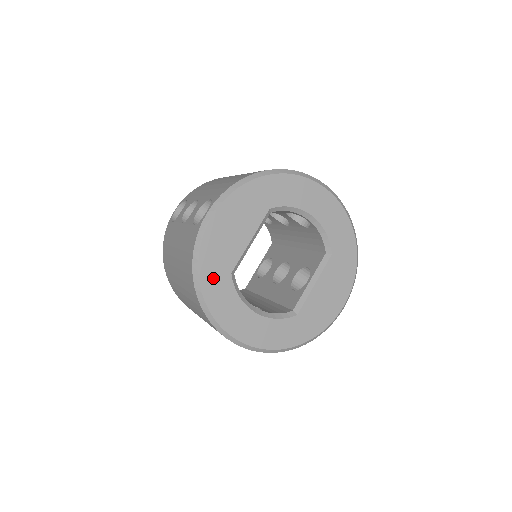
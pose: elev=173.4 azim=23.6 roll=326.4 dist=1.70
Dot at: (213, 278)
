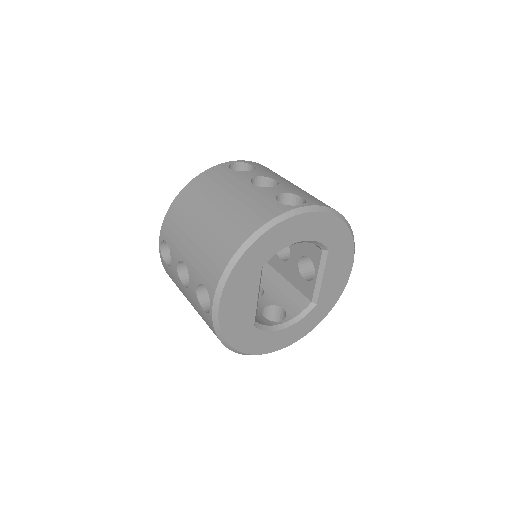
Dot at: (242, 339)
